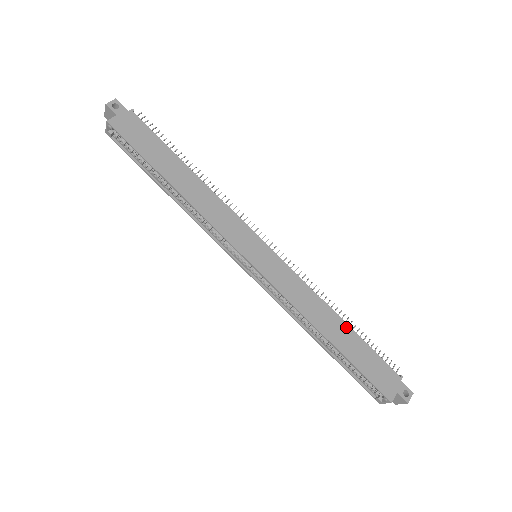
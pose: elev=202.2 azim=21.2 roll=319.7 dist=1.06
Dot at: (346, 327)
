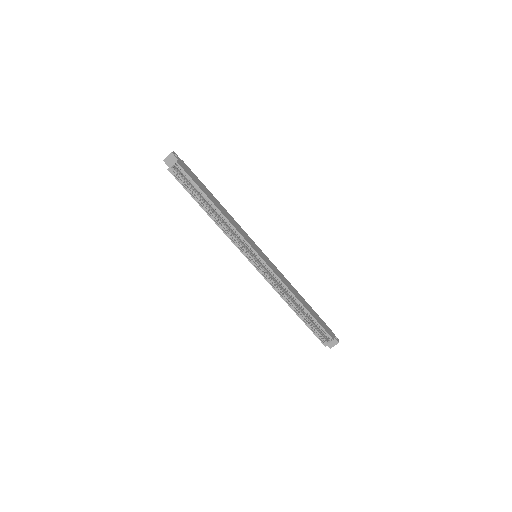
Dot at: (304, 300)
